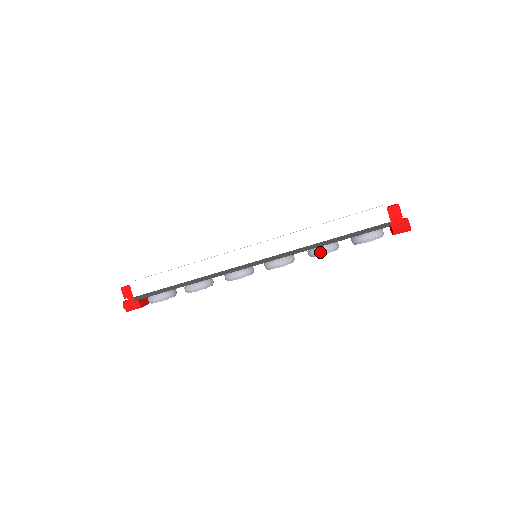
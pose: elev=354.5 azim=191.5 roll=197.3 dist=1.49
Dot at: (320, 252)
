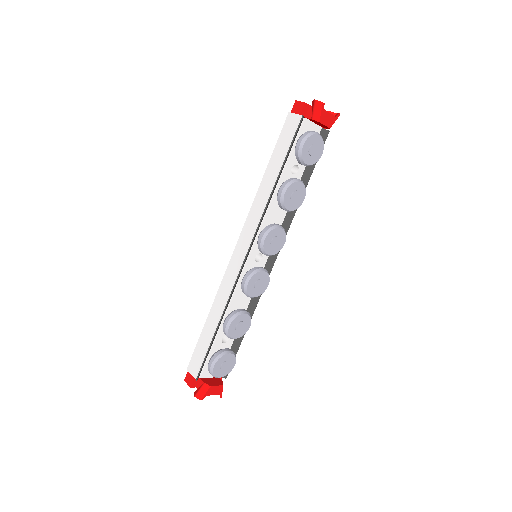
Dot at: (280, 194)
